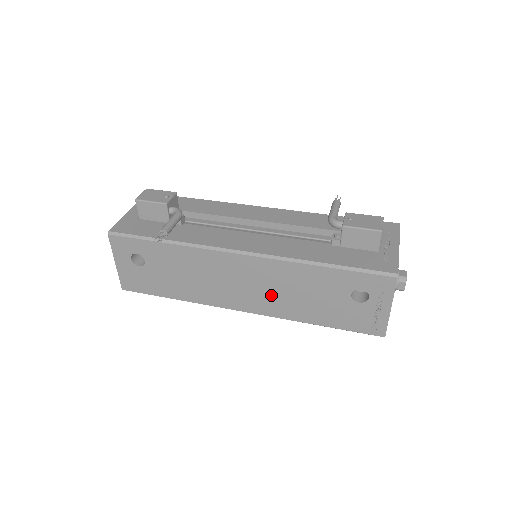
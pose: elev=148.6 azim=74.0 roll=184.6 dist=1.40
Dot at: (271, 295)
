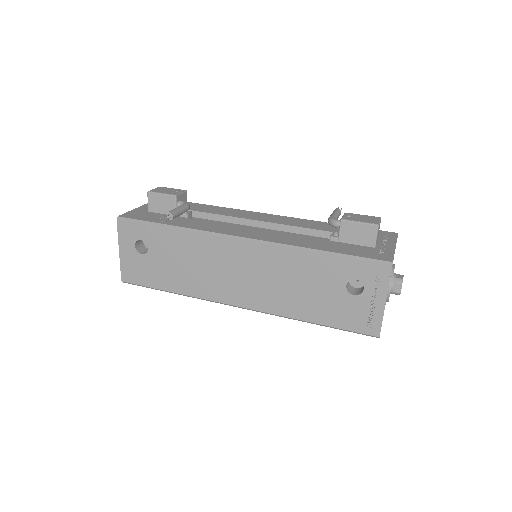
Dot at: (267, 287)
